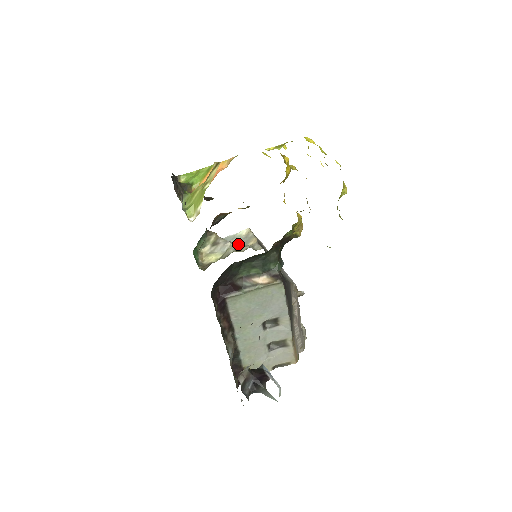
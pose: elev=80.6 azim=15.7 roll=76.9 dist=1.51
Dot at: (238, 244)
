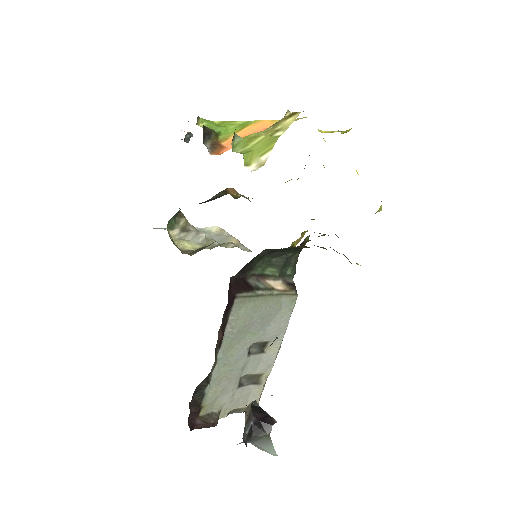
Dot at: occluded
